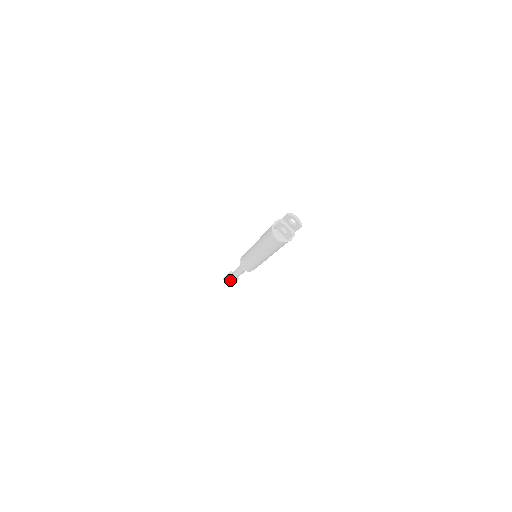
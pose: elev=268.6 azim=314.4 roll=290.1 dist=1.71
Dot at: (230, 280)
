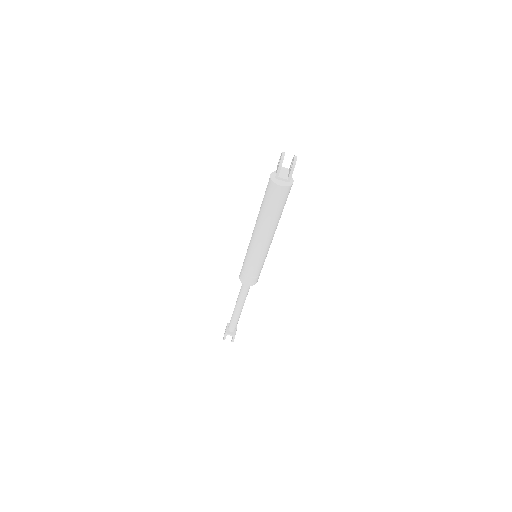
Dot at: (228, 327)
